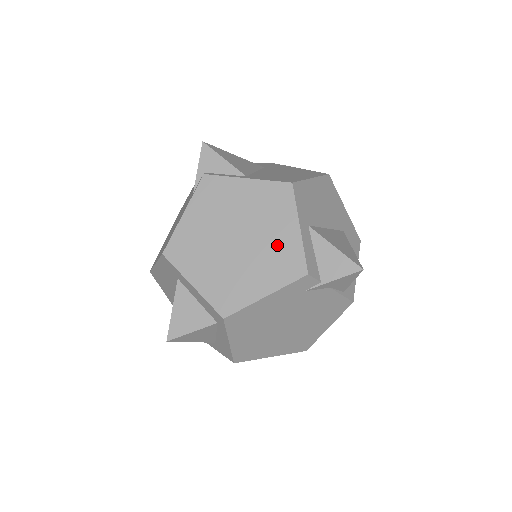
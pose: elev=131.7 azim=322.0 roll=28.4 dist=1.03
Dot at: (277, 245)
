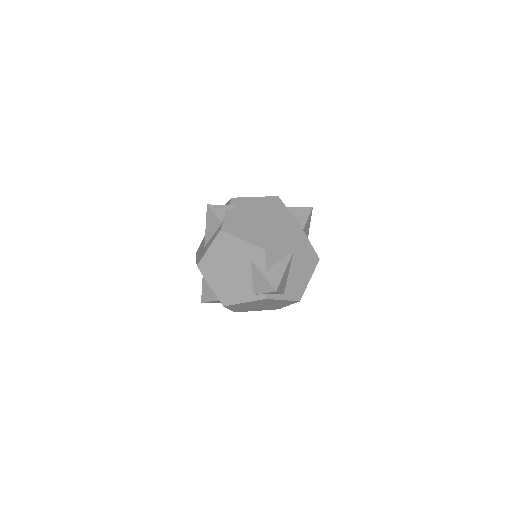
Dot at: (275, 307)
